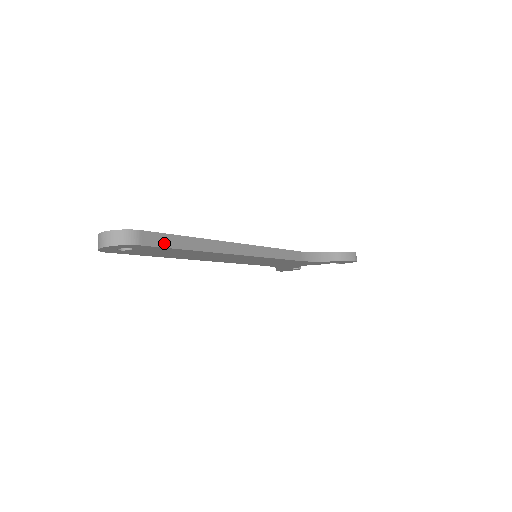
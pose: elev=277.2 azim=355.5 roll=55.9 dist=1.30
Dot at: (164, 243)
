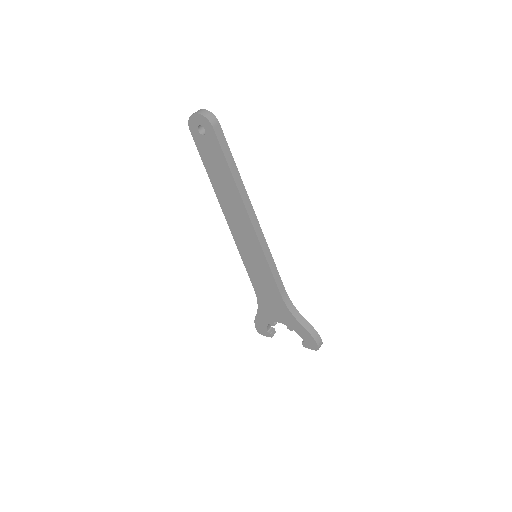
Dot at: (223, 146)
